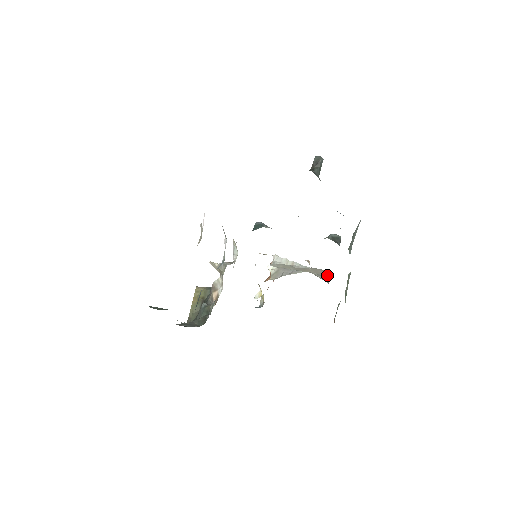
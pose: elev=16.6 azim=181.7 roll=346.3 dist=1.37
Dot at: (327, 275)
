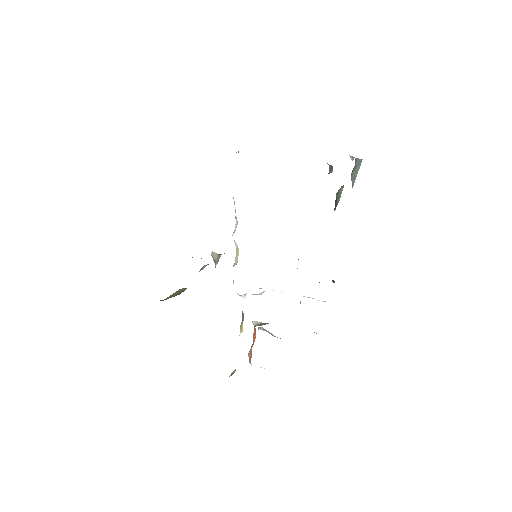
Dot at: occluded
